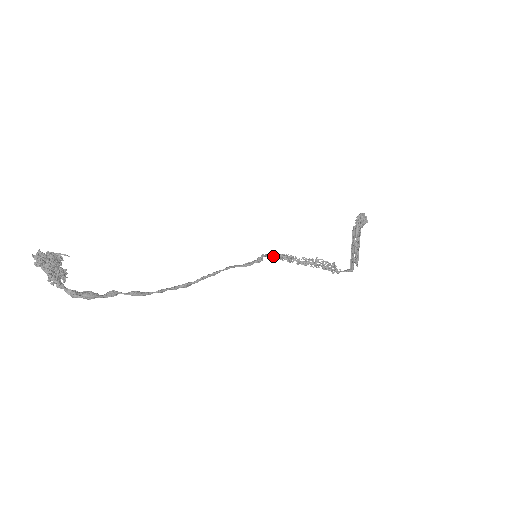
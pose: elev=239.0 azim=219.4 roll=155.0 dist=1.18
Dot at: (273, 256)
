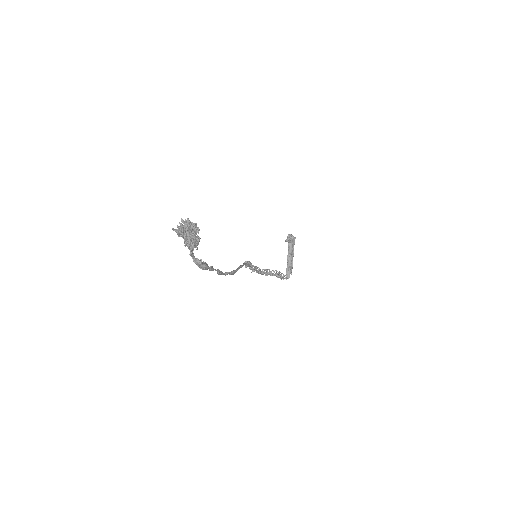
Dot at: occluded
